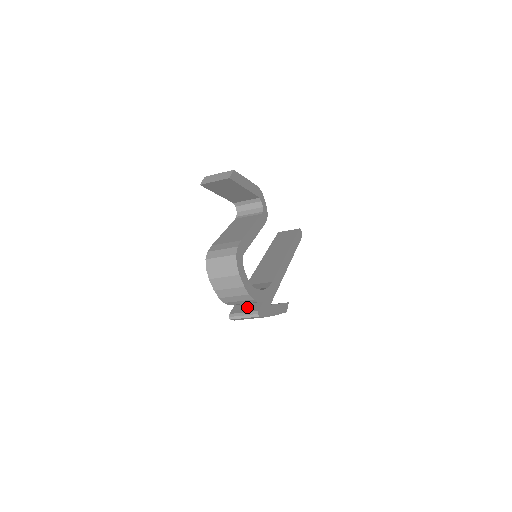
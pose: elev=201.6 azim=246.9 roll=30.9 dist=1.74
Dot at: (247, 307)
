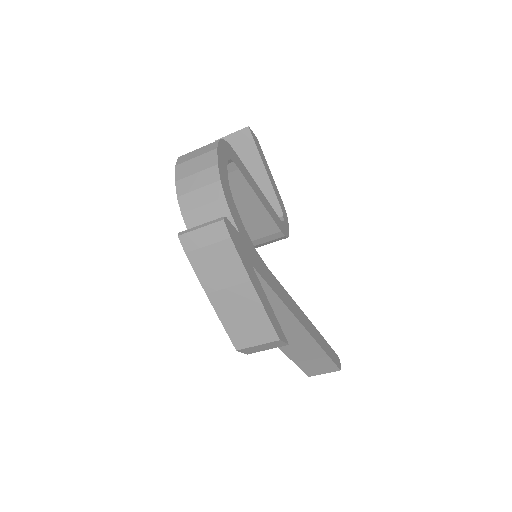
Dot at: occluded
